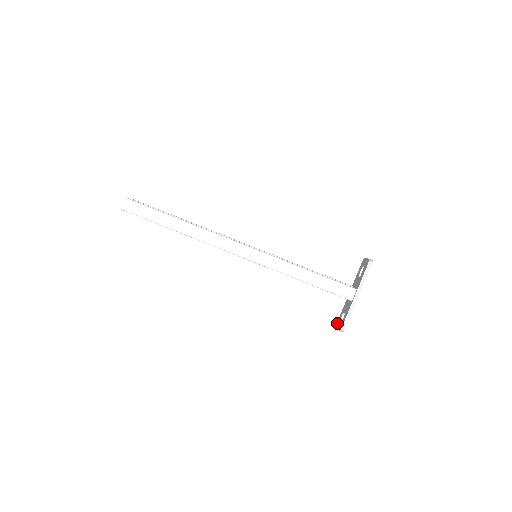
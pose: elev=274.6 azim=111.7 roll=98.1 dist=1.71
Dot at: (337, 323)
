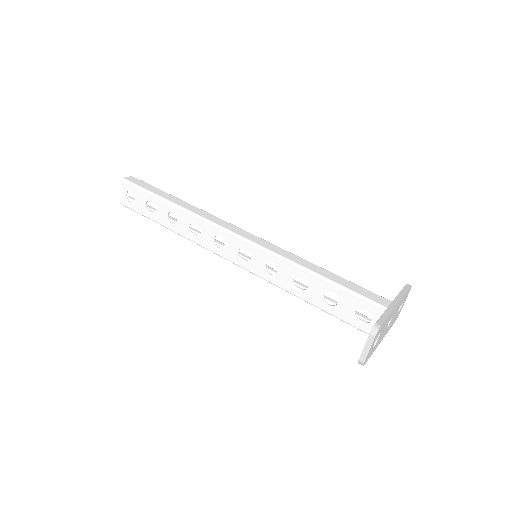
Dot at: (359, 358)
